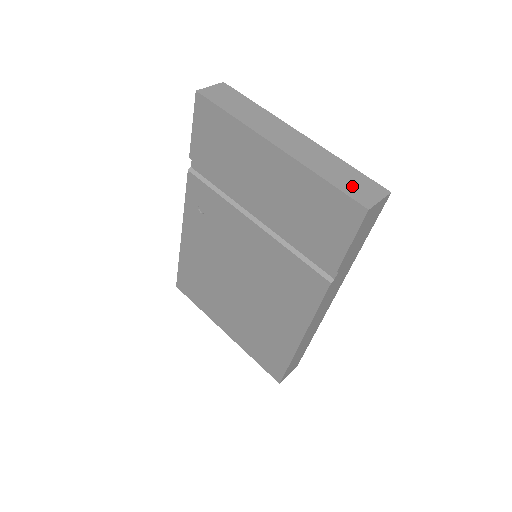
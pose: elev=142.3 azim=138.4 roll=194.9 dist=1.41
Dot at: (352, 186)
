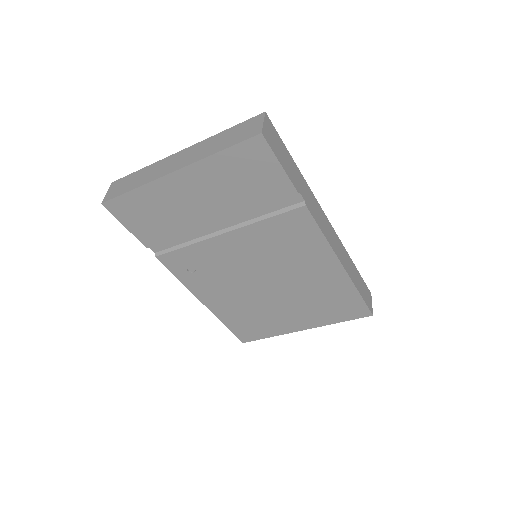
Dot at: (239, 135)
